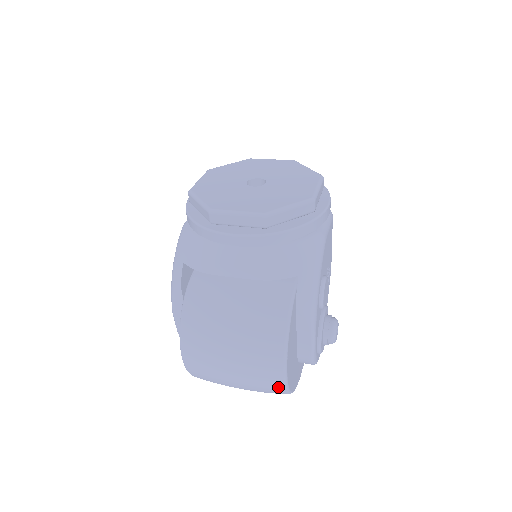
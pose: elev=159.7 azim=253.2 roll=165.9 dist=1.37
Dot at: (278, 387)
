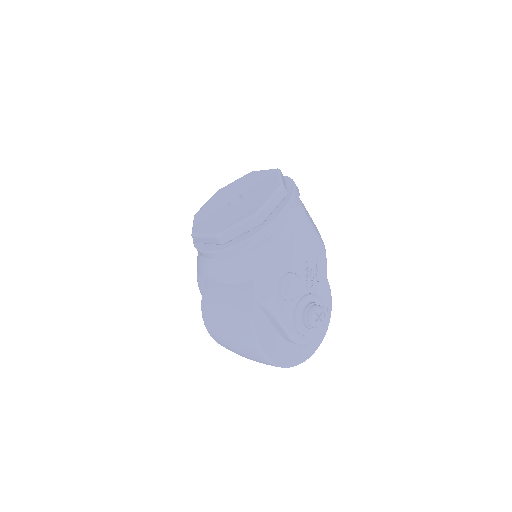
Dot at: (267, 363)
